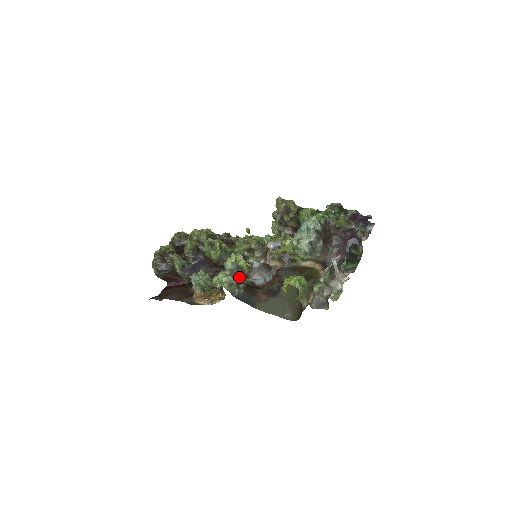
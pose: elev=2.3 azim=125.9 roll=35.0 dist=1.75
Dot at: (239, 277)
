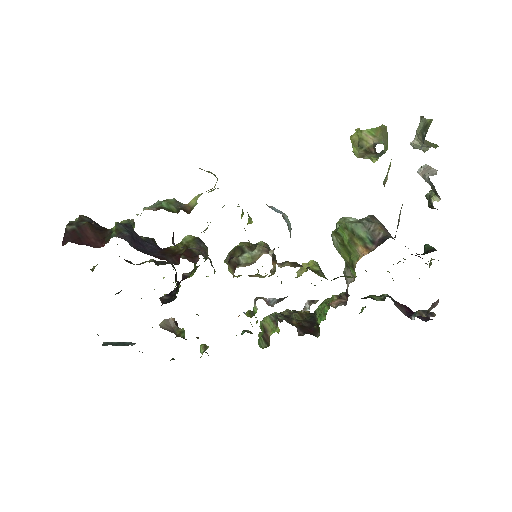
Dot at: occluded
